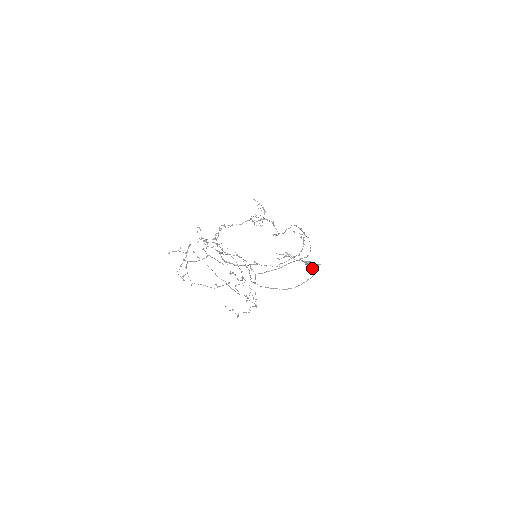
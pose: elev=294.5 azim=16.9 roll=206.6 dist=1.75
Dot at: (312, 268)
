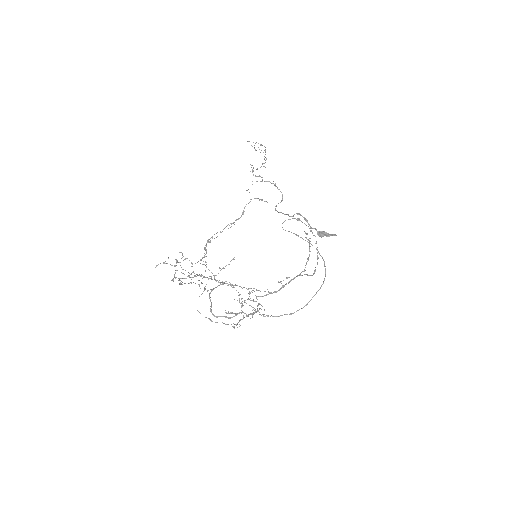
Dot at: (324, 264)
